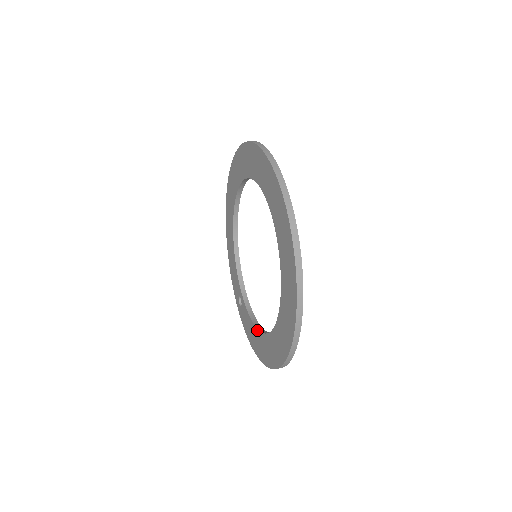
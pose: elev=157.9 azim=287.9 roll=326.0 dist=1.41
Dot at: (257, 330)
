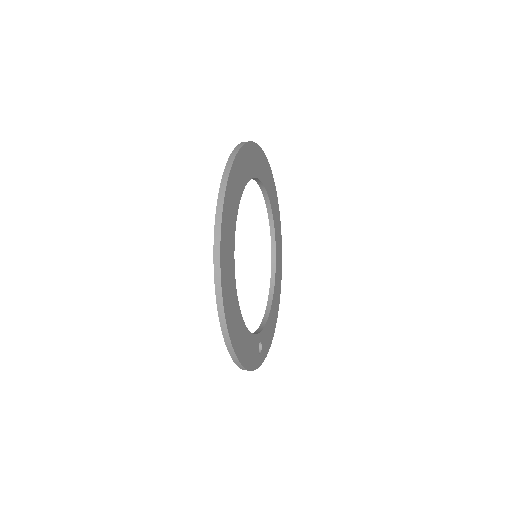
Dot at: occluded
